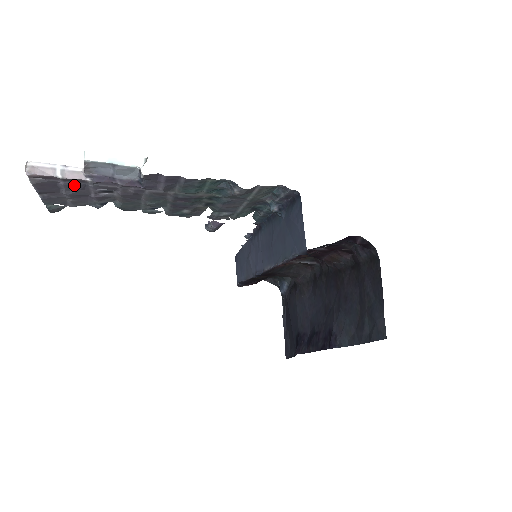
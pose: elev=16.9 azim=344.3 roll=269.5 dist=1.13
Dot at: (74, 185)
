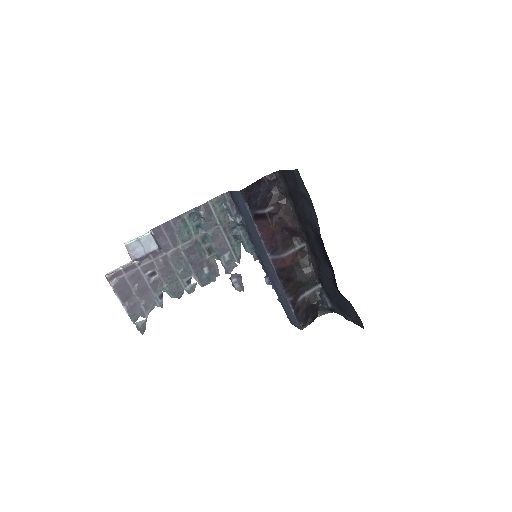
Dot at: (133, 275)
